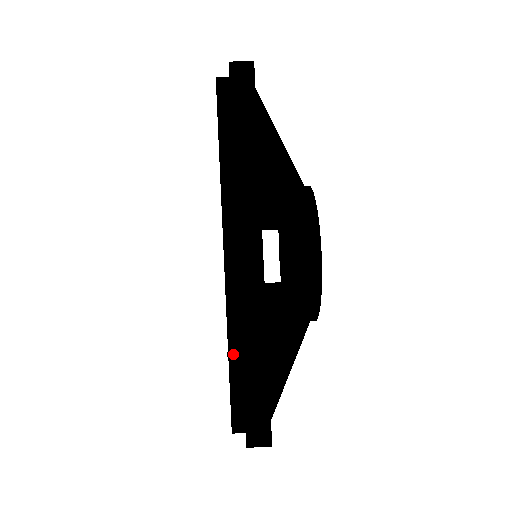
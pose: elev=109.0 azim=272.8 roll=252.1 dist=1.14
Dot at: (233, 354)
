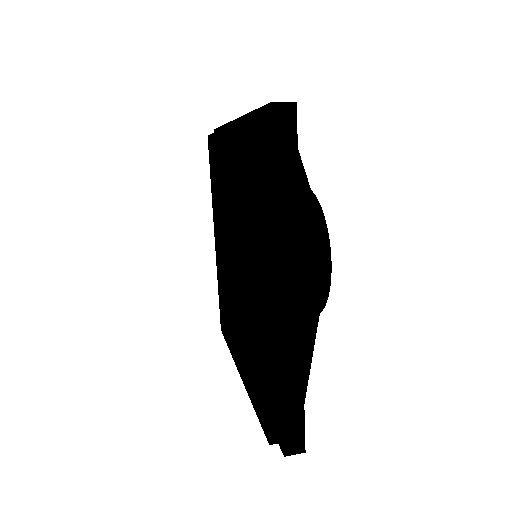
Dot at: occluded
